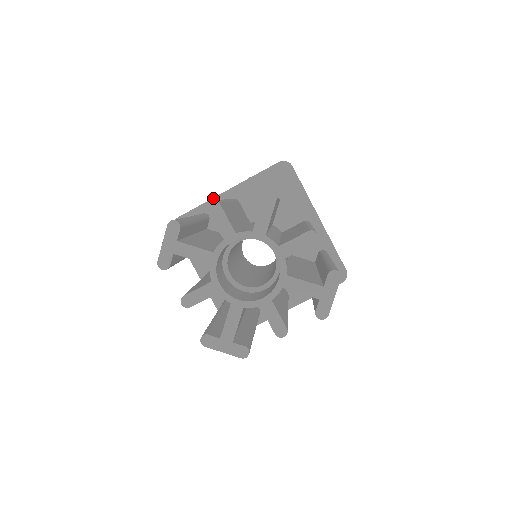
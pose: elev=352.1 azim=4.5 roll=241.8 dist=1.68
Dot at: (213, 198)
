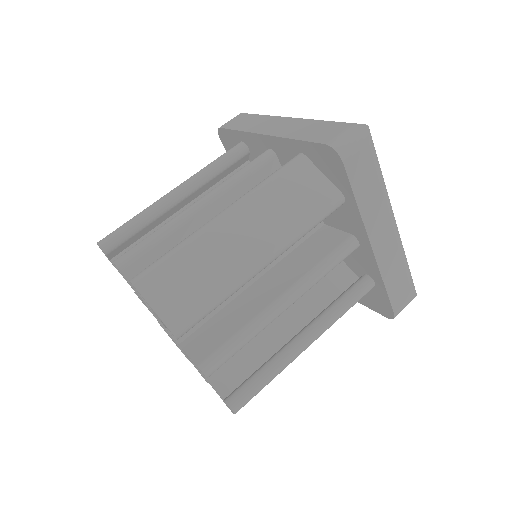
Dot at: (250, 132)
